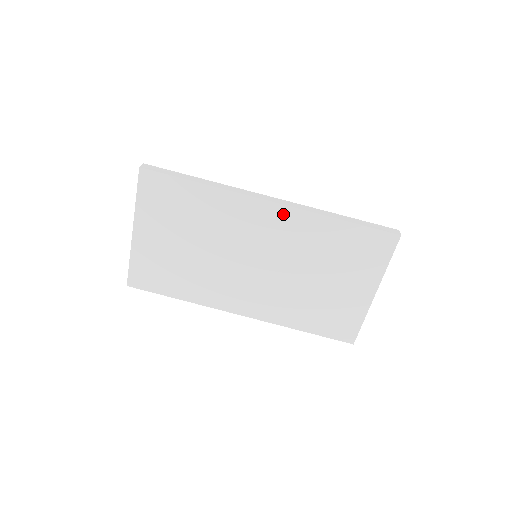
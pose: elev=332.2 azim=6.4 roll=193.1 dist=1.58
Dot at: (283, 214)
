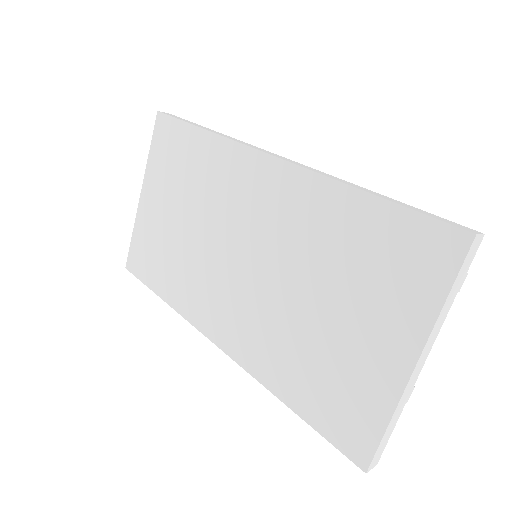
Dot at: (284, 177)
